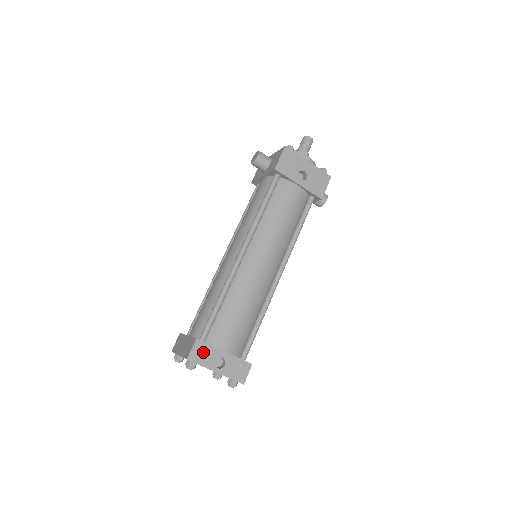
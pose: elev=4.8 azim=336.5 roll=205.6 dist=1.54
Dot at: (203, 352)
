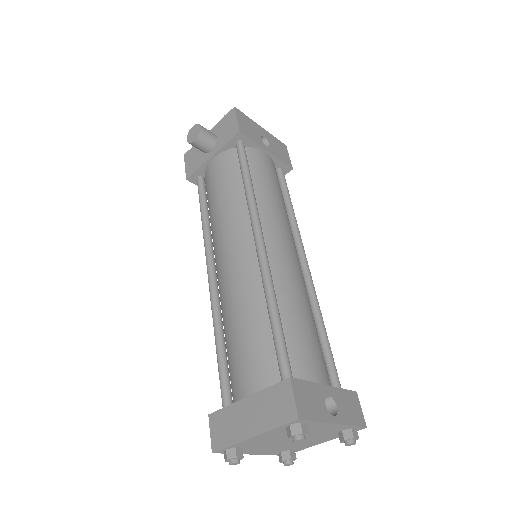
Dot at: (307, 397)
